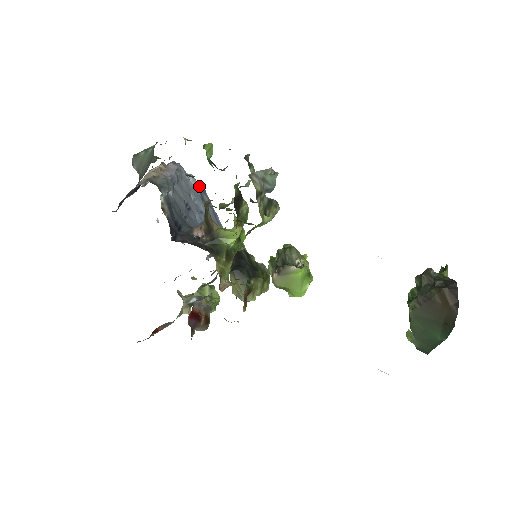
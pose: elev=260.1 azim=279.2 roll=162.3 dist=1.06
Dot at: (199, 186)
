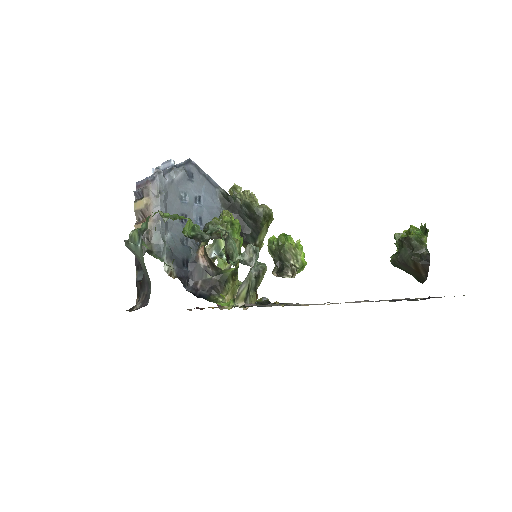
Dot at: (182, 163)
